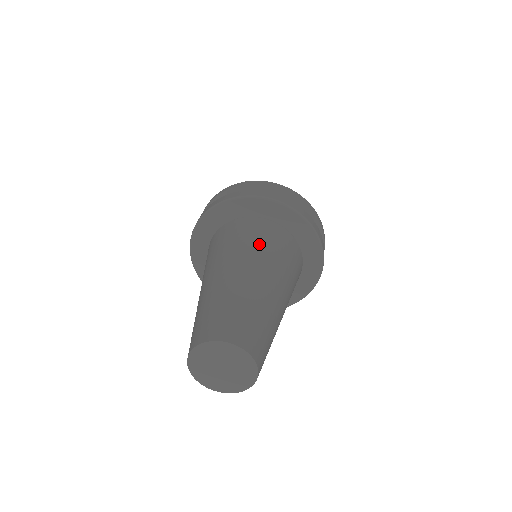
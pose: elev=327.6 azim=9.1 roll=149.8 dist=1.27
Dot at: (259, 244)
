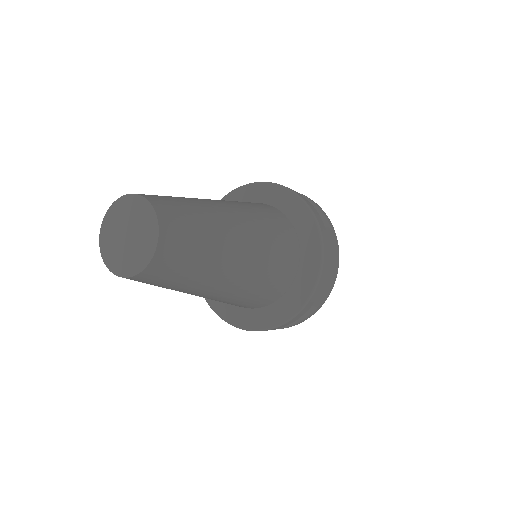
Dot at: (265, 220)
